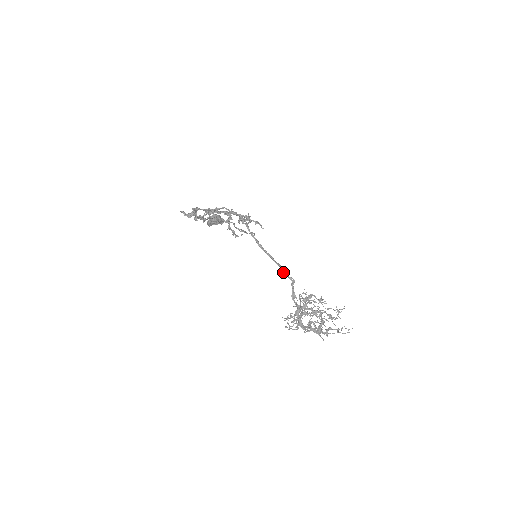
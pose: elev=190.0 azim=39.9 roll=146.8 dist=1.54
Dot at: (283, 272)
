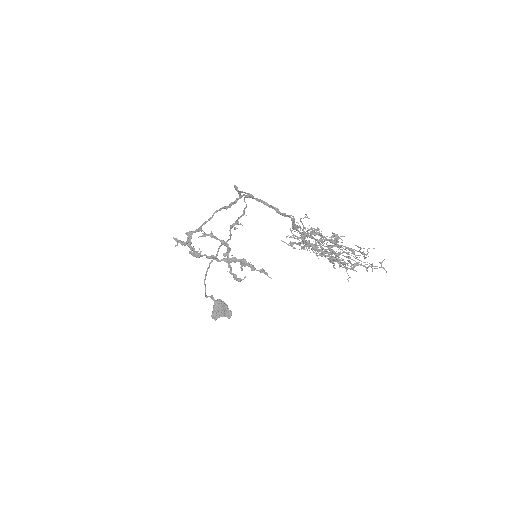
Dot at: (279, 212)
